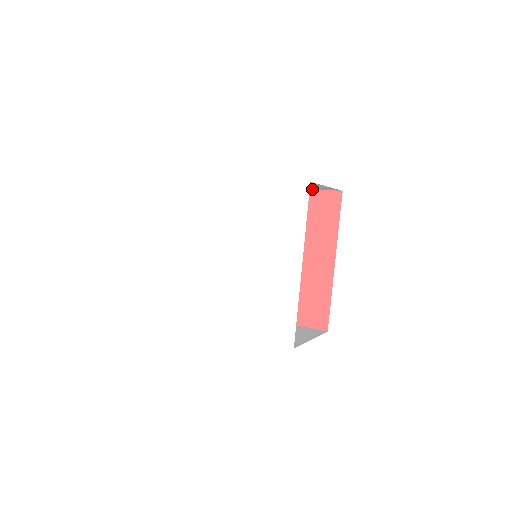
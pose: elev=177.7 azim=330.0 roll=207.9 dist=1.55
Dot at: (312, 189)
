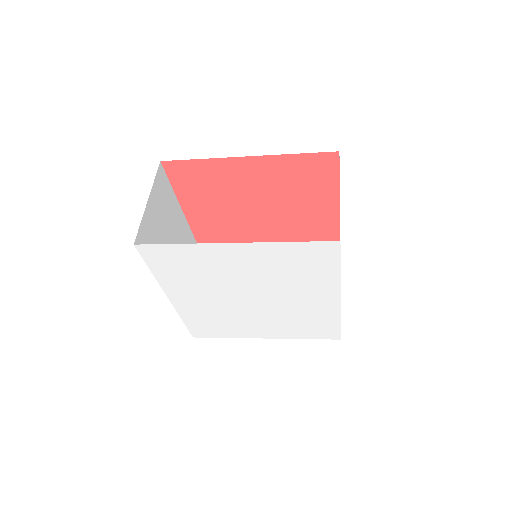
Dot at: (294, 154)
